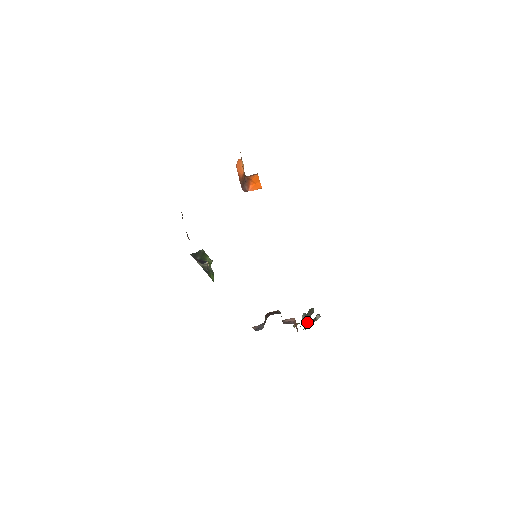
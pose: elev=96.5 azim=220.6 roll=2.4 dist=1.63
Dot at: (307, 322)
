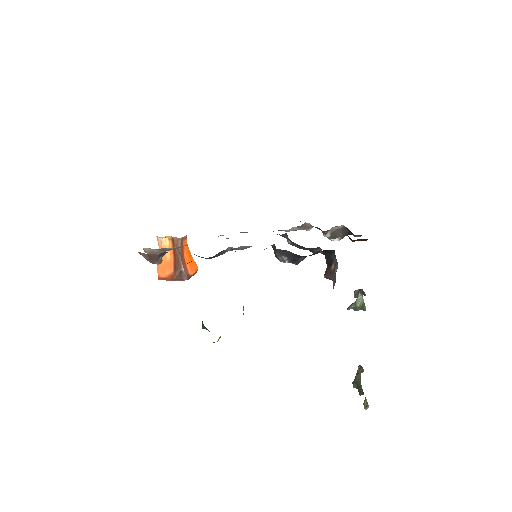
Dot at: (358, 298)
